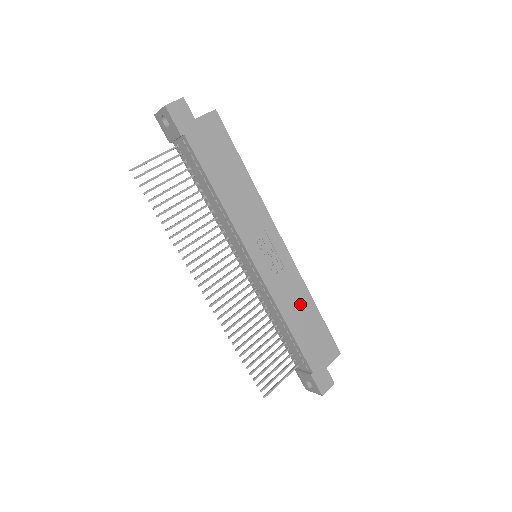
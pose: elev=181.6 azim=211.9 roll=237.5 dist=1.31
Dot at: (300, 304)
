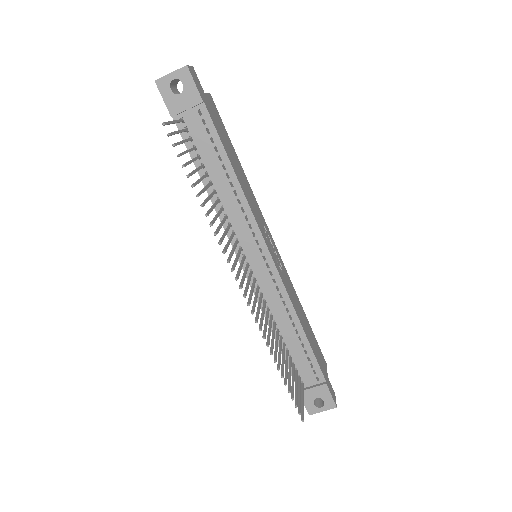
Dot at: (299, 307)
